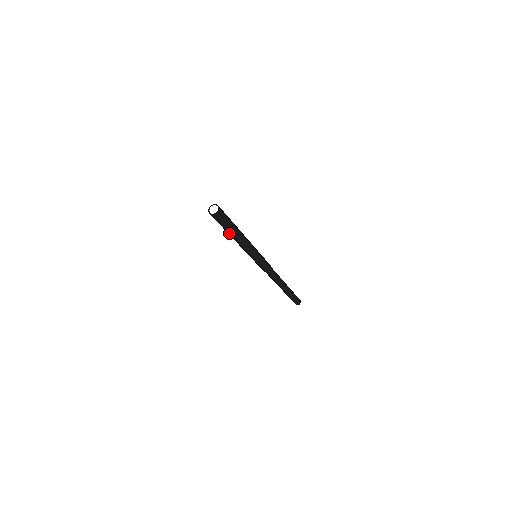
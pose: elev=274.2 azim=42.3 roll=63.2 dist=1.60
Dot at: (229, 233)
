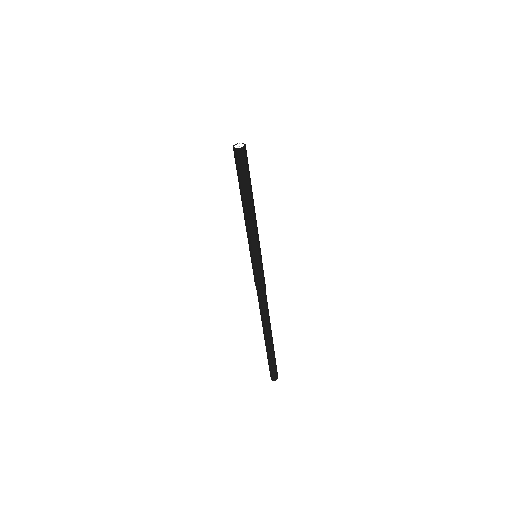
Dot at: (241, 191)
